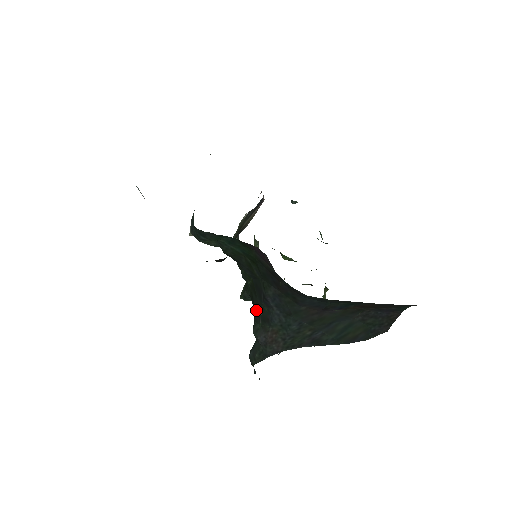
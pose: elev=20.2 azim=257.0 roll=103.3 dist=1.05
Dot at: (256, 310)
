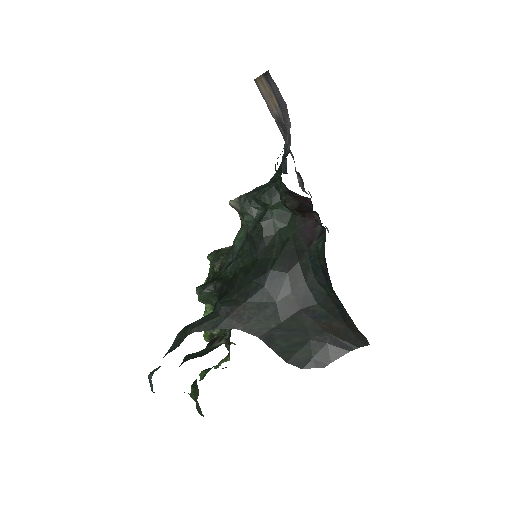
Dot at: (235, 287)
